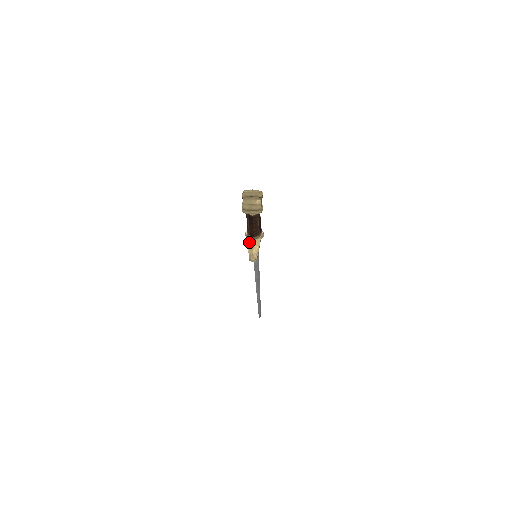
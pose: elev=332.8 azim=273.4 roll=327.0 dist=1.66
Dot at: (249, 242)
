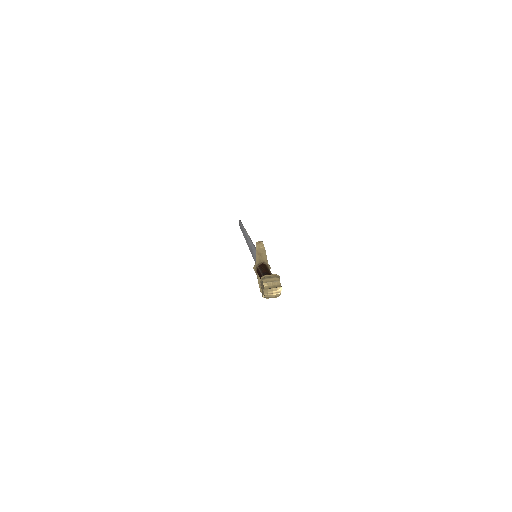
Dot at: (259, 280)
